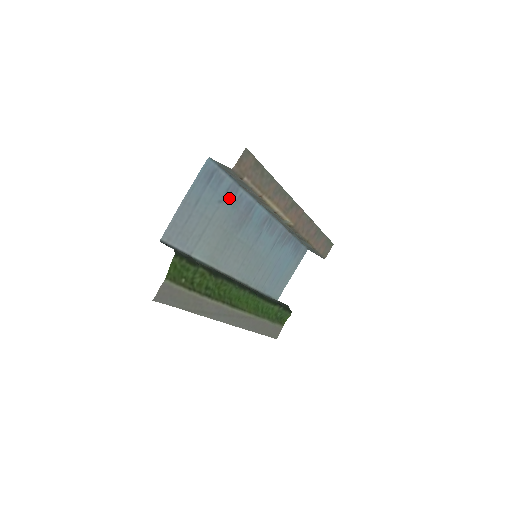
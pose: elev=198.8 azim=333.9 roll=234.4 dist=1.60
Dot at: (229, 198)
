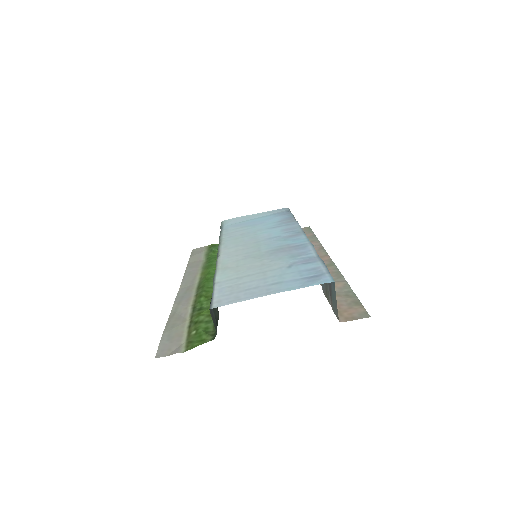
Dot at: (299, 260)
